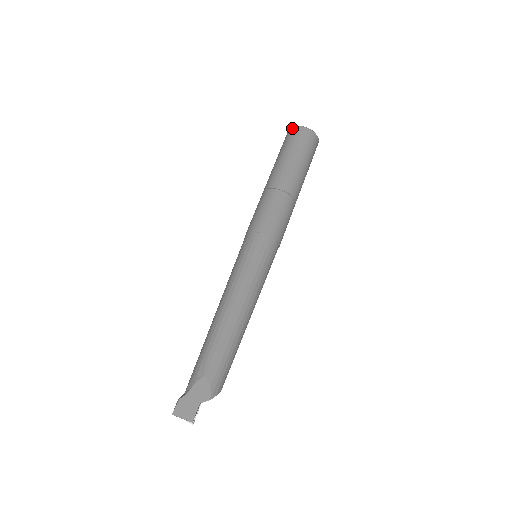
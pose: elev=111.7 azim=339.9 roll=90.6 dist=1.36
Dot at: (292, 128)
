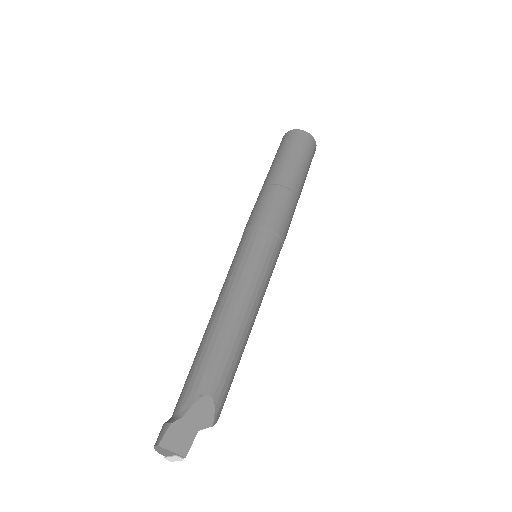
Dot at: (295, 130)
